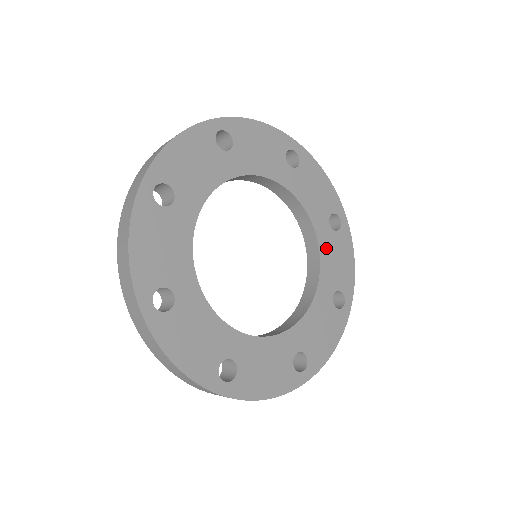
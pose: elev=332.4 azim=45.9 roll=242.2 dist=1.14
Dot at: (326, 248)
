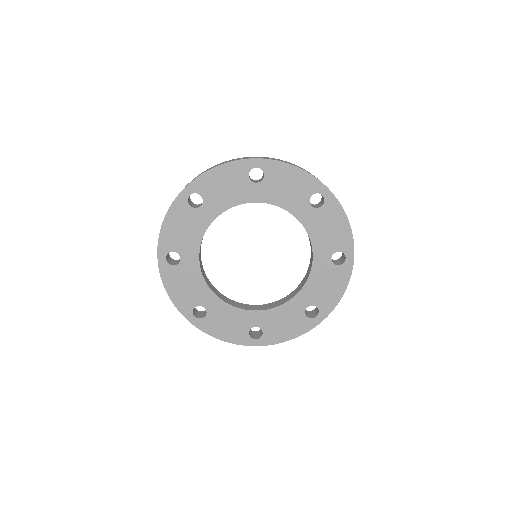
Dot at: (318, 273)
